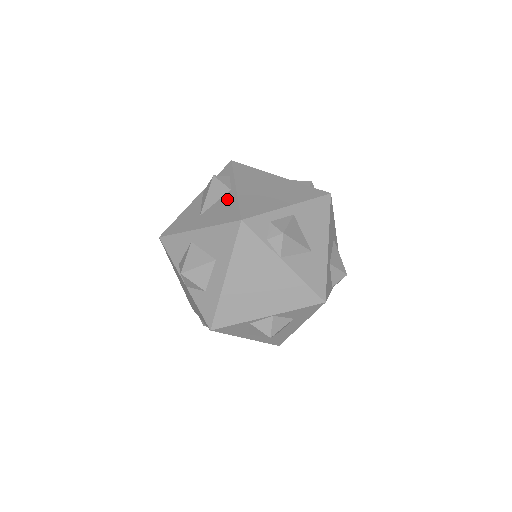
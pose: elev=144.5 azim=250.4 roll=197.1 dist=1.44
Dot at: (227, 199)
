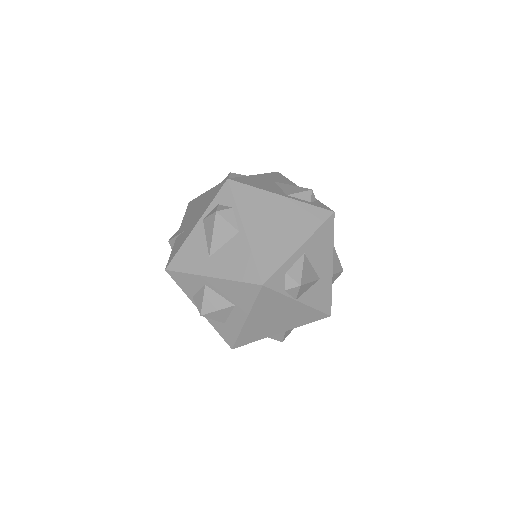
Dot at: (238, 246)
